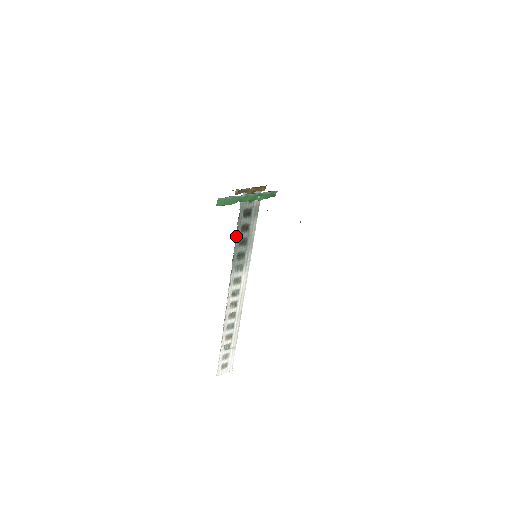
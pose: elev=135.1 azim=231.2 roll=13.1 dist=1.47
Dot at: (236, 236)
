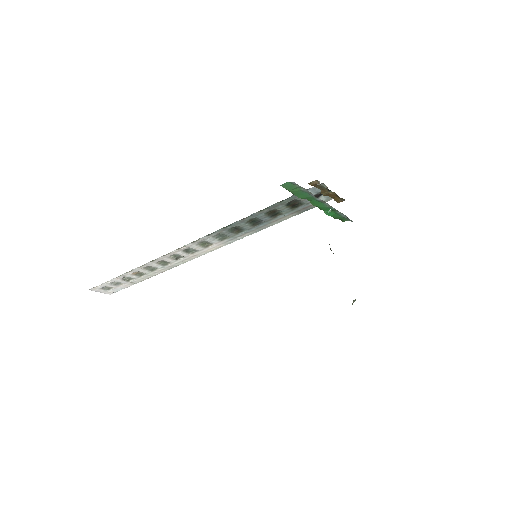
Dot at: (256, 213)
